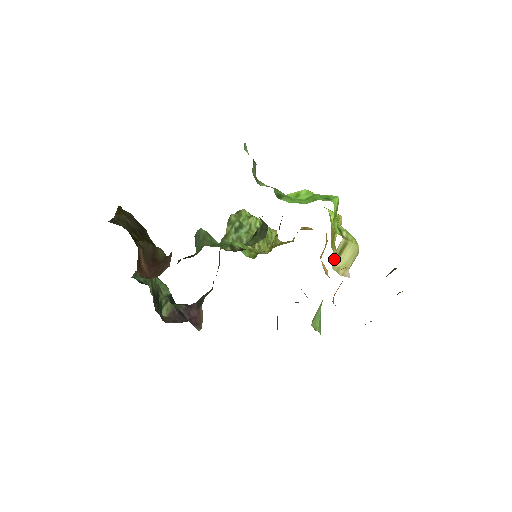
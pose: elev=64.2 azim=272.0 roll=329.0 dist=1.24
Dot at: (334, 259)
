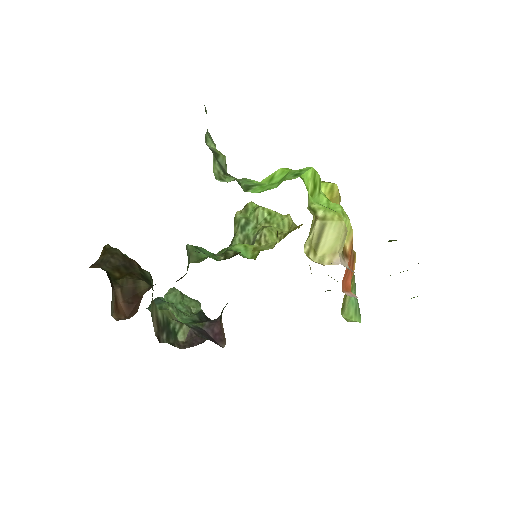
Dot at: (313, 248)
